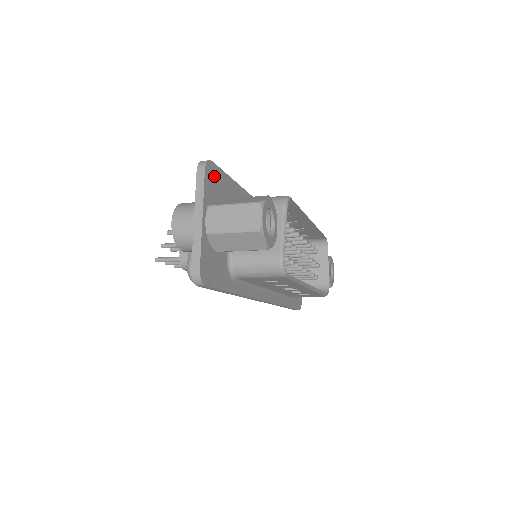
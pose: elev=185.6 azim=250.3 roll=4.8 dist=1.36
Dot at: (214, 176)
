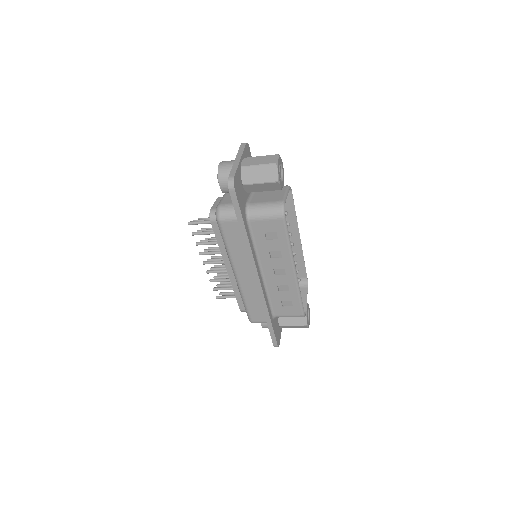
Dot at: (249, 155)
